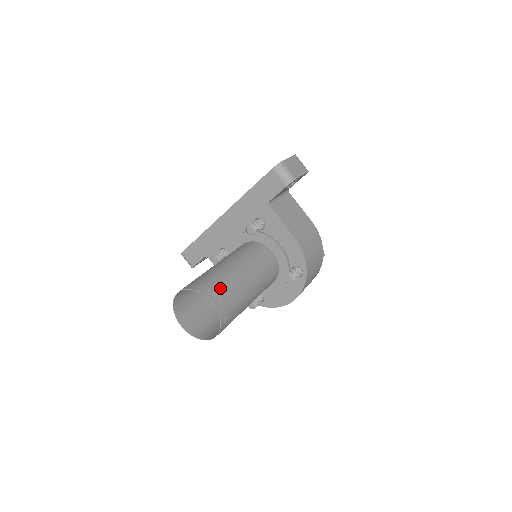
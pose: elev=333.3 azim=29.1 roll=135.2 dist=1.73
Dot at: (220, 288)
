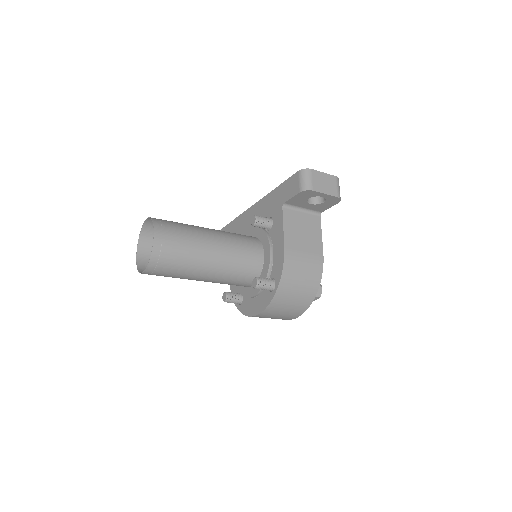
Dot at: (174, 233)
